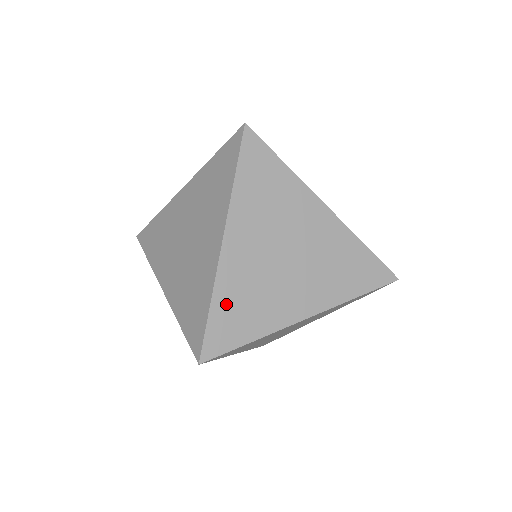
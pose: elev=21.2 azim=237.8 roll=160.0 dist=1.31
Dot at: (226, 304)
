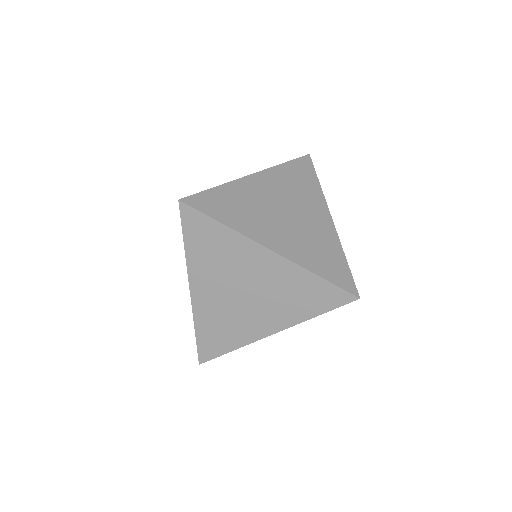
Dot at: occluded
